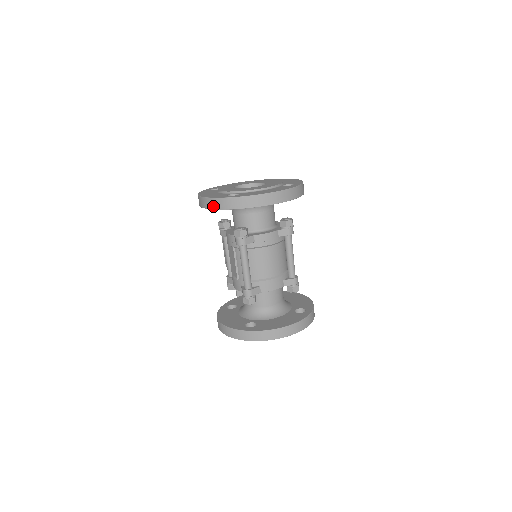
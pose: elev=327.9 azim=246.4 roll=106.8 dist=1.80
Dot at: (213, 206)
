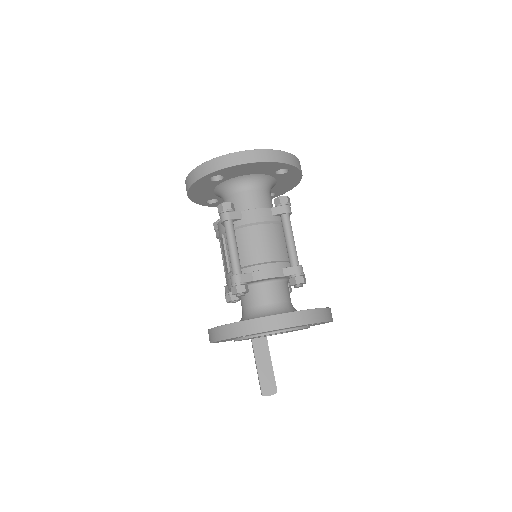
Dot at: (193, 179)
